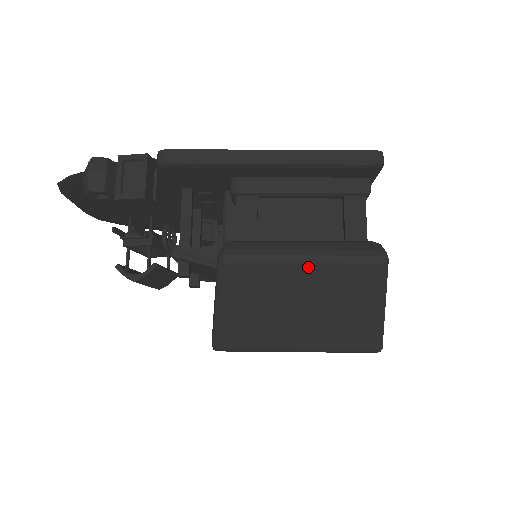
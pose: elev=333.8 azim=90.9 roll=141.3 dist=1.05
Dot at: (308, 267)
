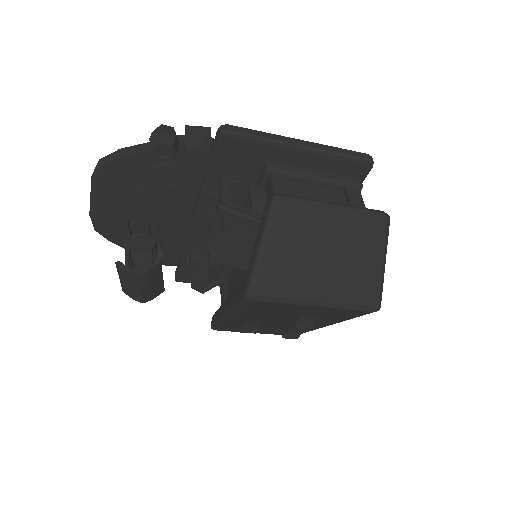
Dot at: (337, 215)
